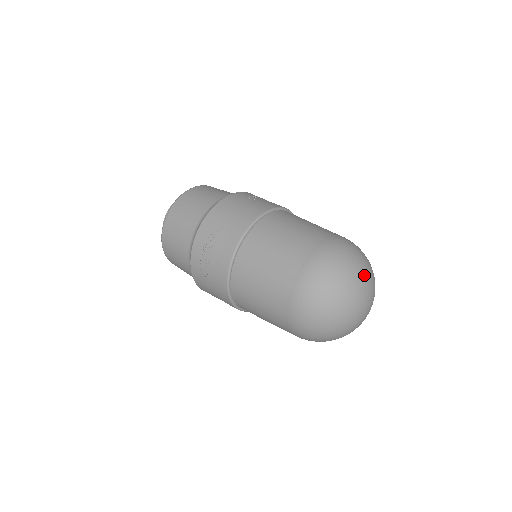
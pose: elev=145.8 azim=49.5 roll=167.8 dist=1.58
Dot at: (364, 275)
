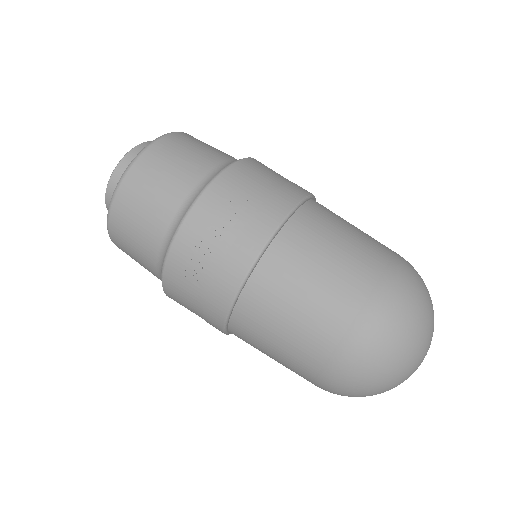
Dot at: occluded
